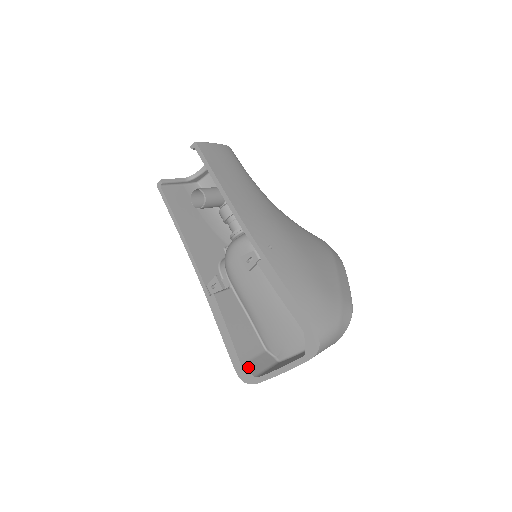
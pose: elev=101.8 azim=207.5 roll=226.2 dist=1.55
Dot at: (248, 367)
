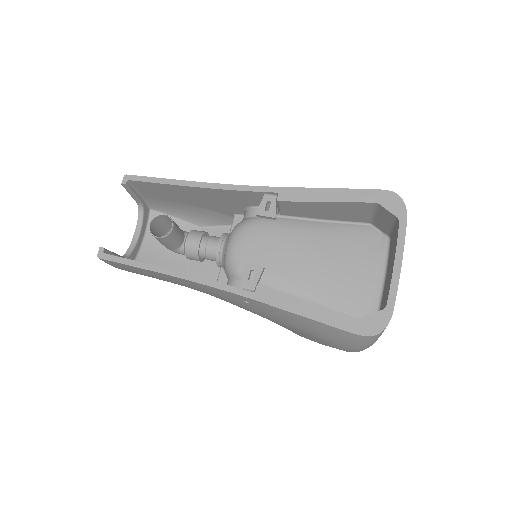
Dot at: (365, 316)
